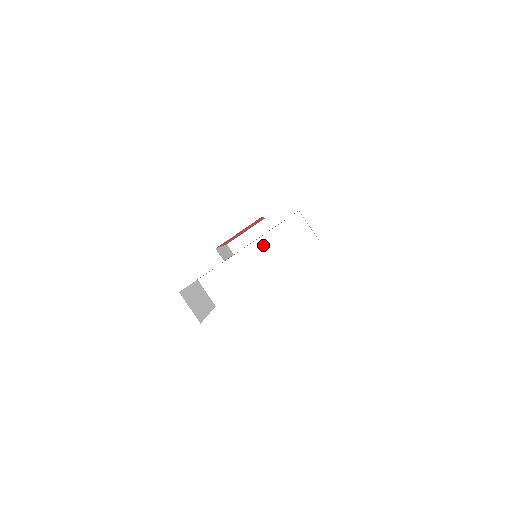
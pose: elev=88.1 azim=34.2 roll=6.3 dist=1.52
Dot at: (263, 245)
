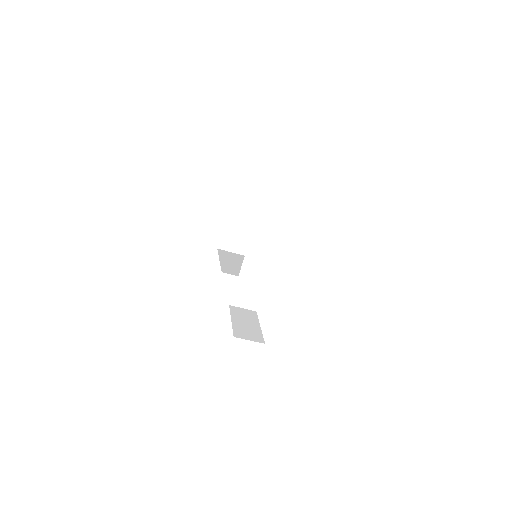
Dot at: (256, 246)
